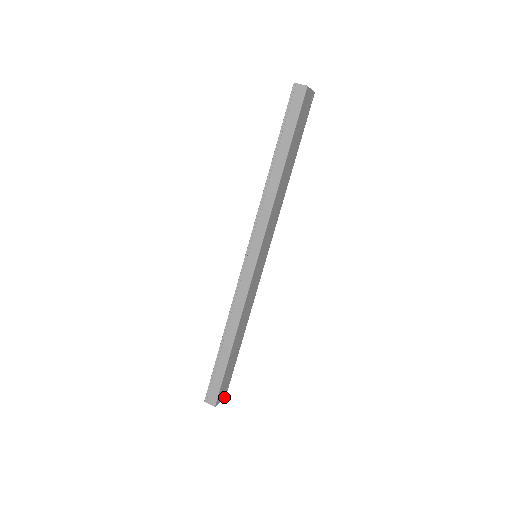
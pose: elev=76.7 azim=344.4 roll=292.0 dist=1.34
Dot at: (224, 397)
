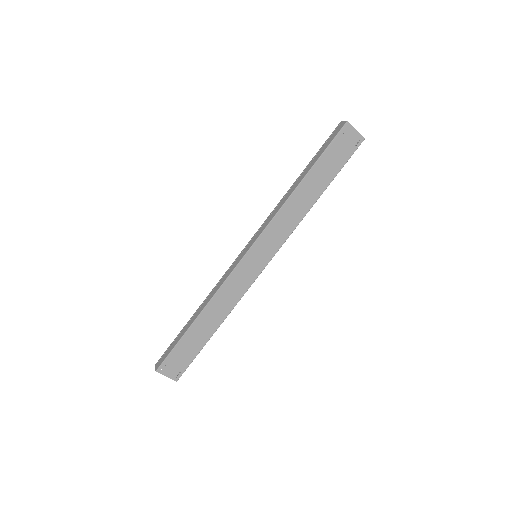
Dot at: (174, 379)
